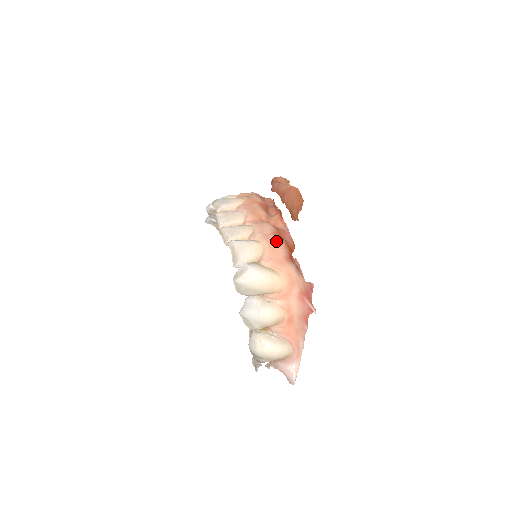
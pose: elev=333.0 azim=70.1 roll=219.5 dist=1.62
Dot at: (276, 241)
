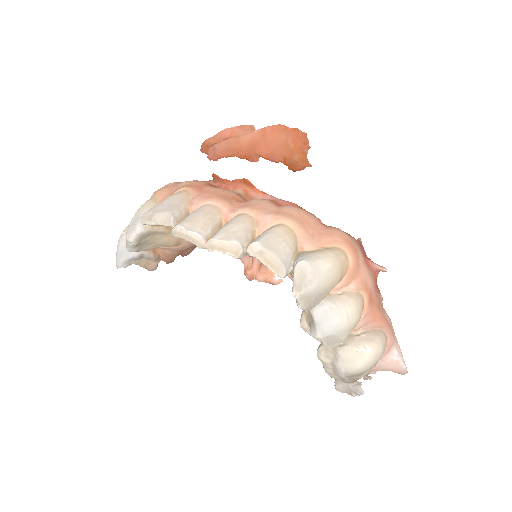
Dot at: (296, 211)
